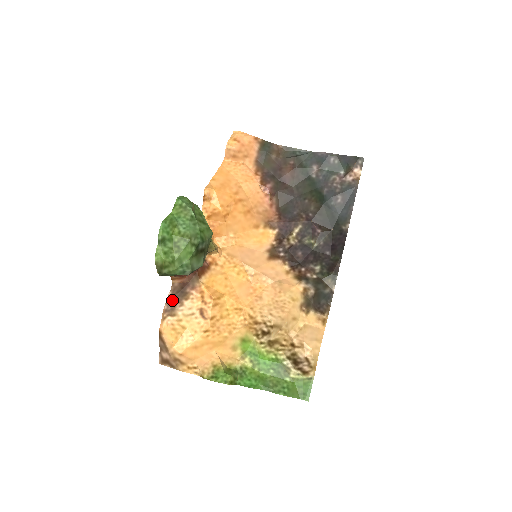
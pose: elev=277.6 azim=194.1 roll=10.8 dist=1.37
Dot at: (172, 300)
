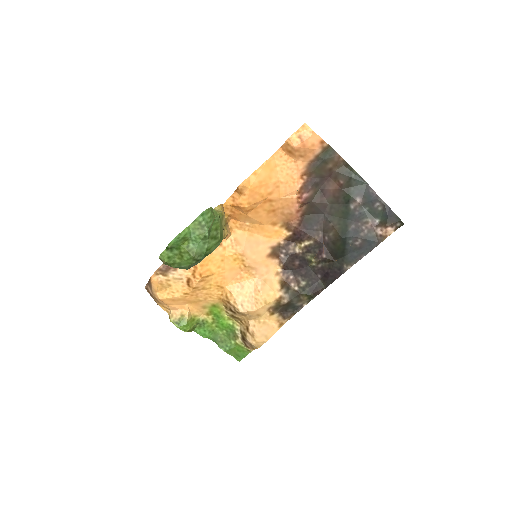
Dot at: occluded
